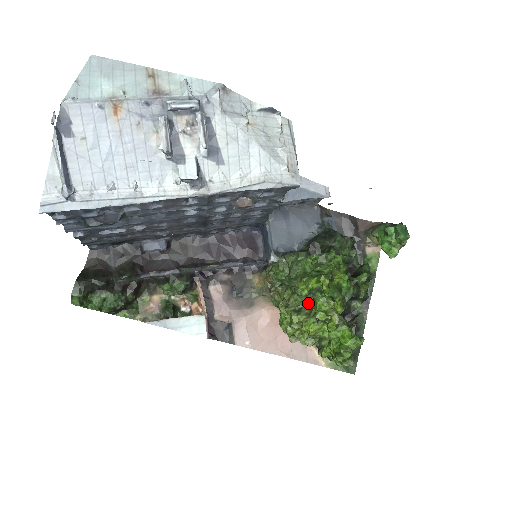
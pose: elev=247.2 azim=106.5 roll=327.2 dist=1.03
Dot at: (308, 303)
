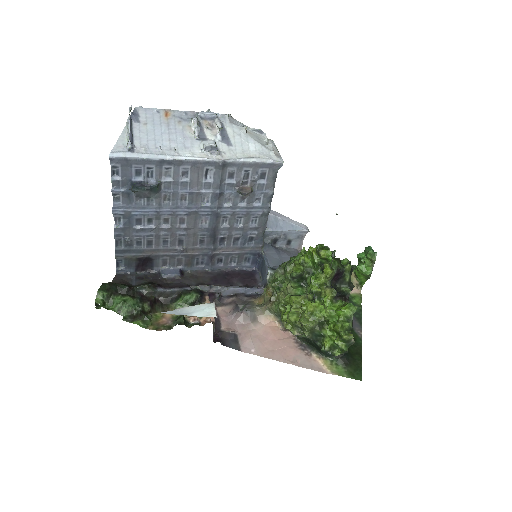
Dot at: (304, 293)
